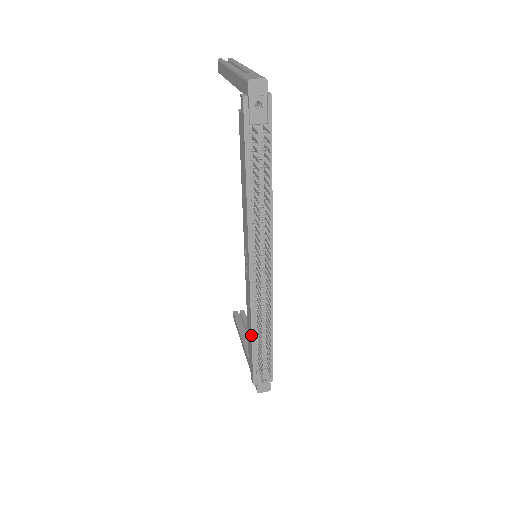
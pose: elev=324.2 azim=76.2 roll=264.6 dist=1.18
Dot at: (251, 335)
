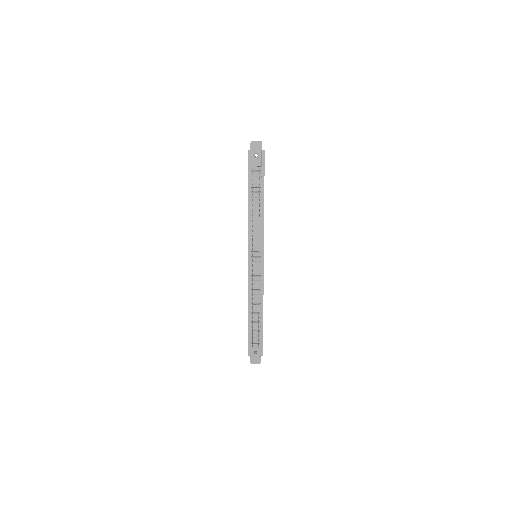
Dot at: (248, 312)
